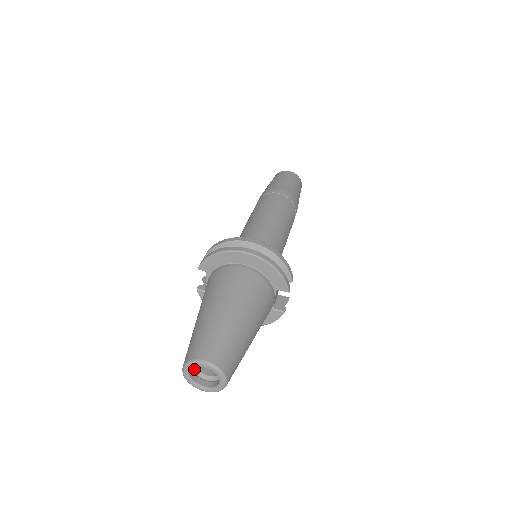
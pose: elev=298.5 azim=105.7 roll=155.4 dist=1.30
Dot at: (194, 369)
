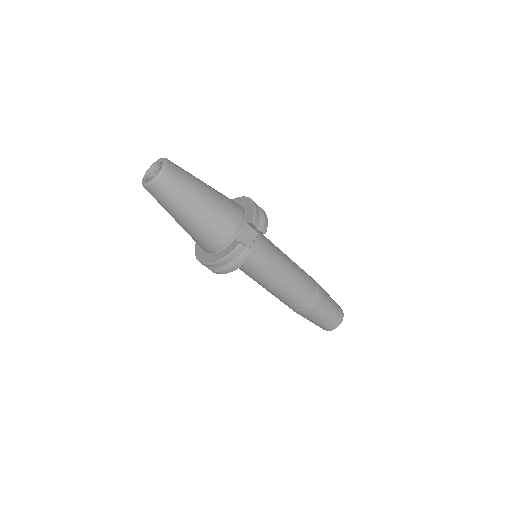
Dot at: occluded
